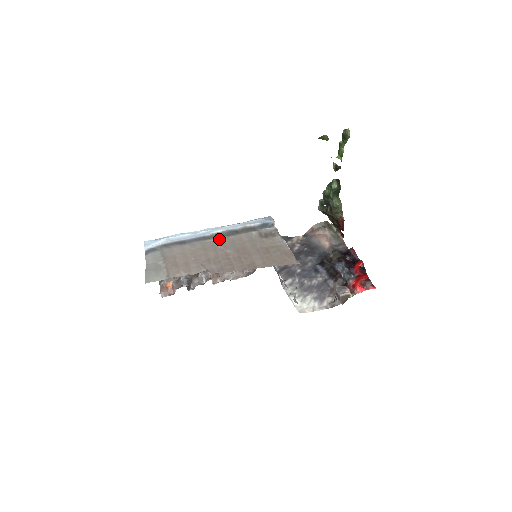
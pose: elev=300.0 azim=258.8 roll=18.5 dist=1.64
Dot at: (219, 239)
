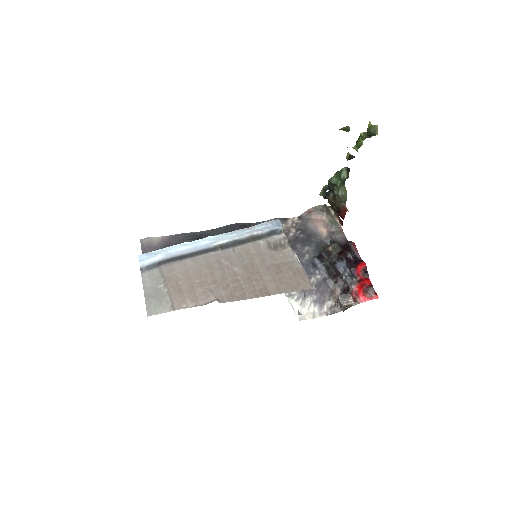
Dot at: (224, 251)
